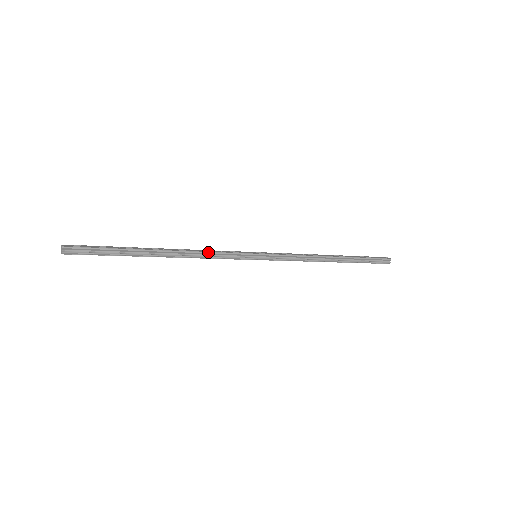
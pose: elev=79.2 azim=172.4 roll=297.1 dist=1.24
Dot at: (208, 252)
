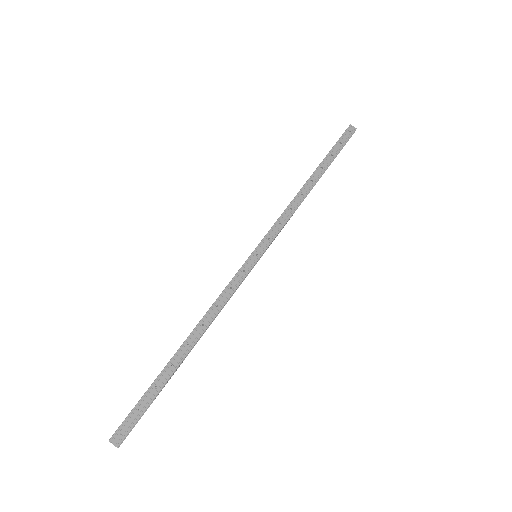
Dot at: occluded
